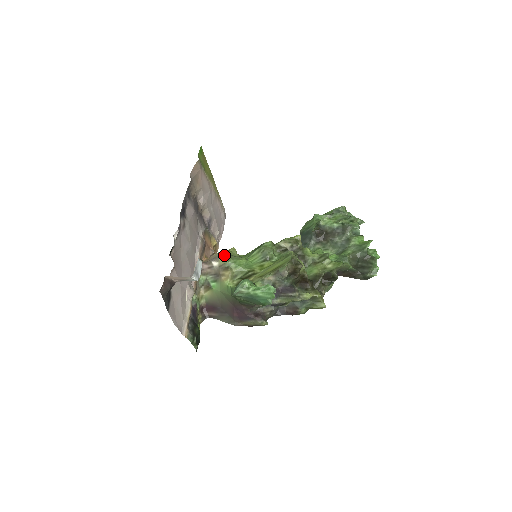
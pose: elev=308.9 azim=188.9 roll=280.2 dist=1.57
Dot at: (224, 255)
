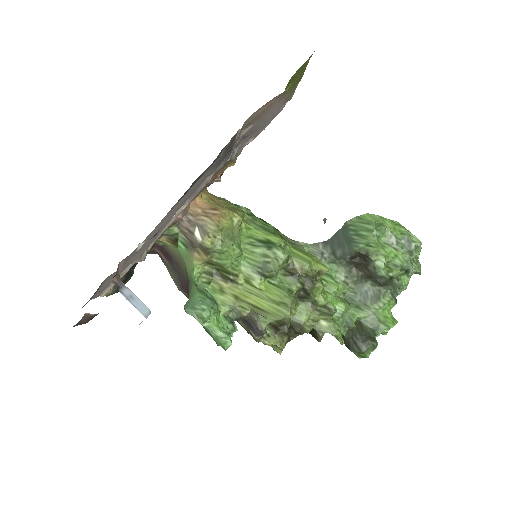
Dot at: (217, 233)
